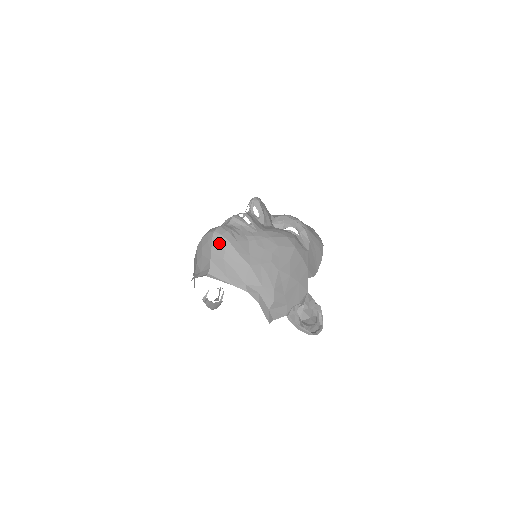
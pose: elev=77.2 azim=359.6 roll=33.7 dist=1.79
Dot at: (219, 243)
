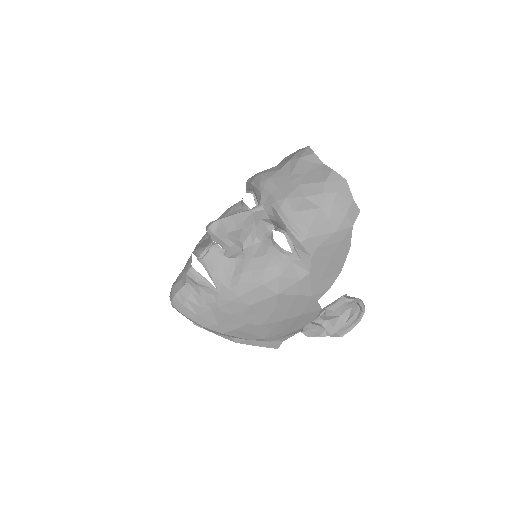
Dot at: occluded
